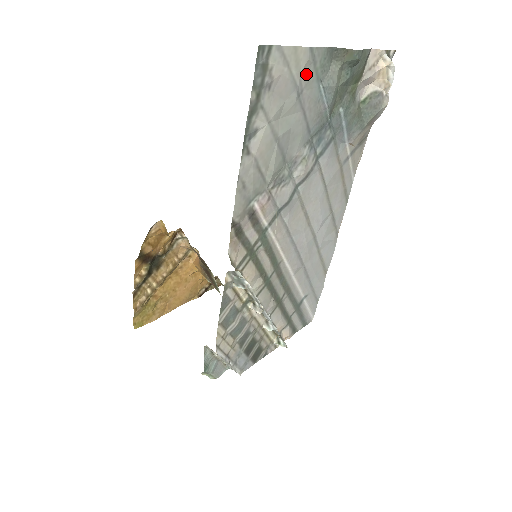
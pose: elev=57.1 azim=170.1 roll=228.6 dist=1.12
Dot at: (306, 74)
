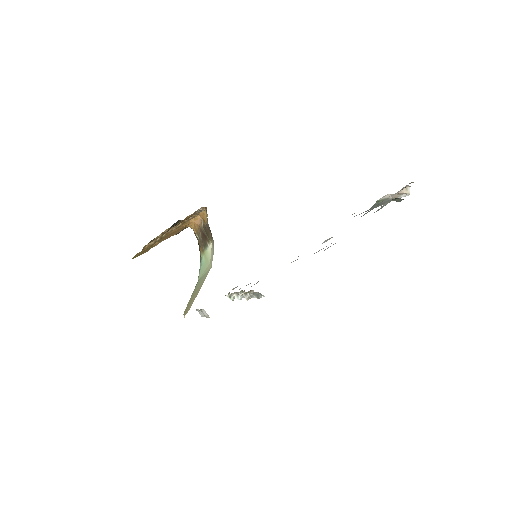
Dot at: occluded
